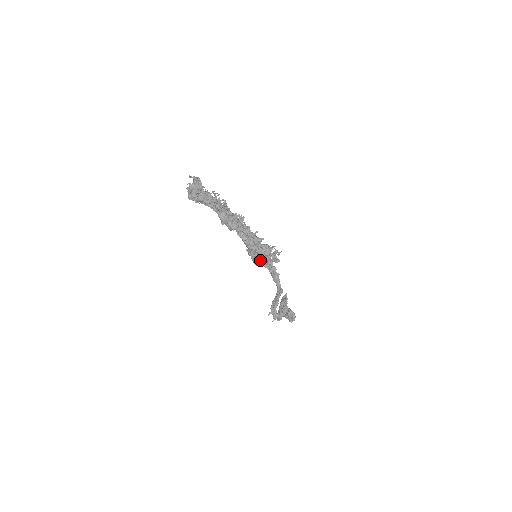
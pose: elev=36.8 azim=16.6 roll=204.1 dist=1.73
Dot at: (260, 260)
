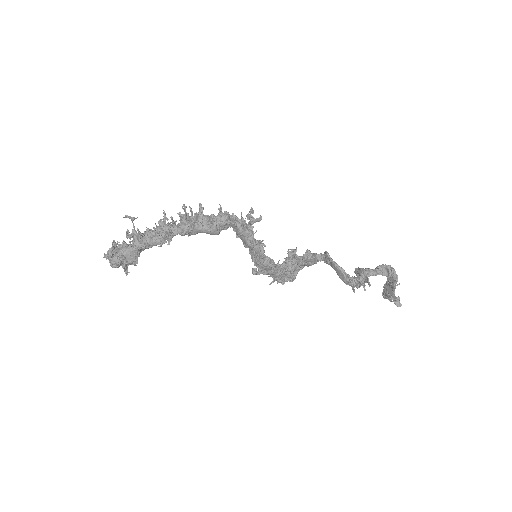
Dot at: (245, 239)
